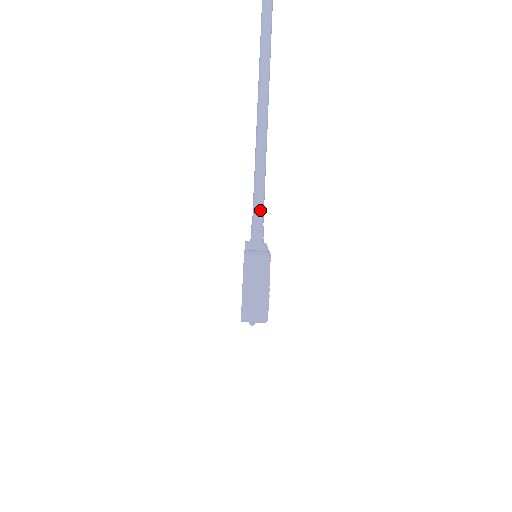
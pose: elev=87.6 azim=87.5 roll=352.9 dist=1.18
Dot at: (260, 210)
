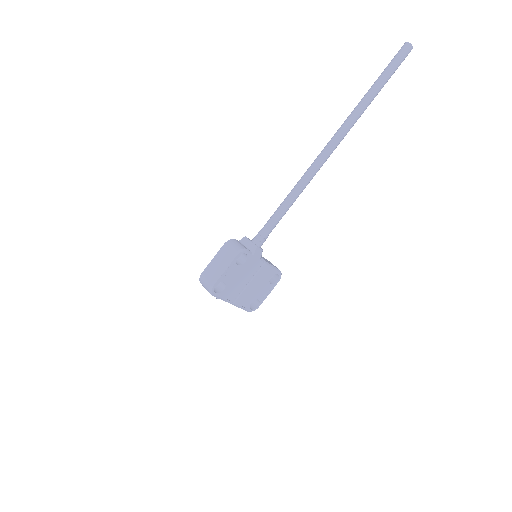
Dot at: (271, 222)
